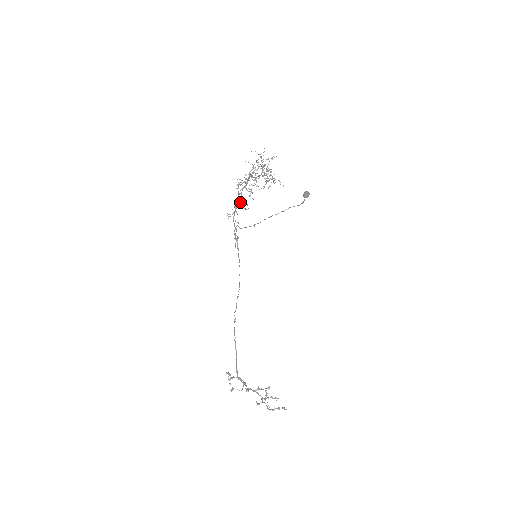
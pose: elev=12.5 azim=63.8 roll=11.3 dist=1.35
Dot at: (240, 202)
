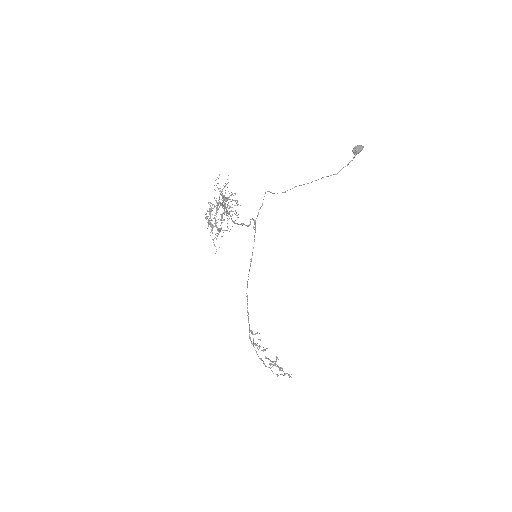
Dot at: occluded
